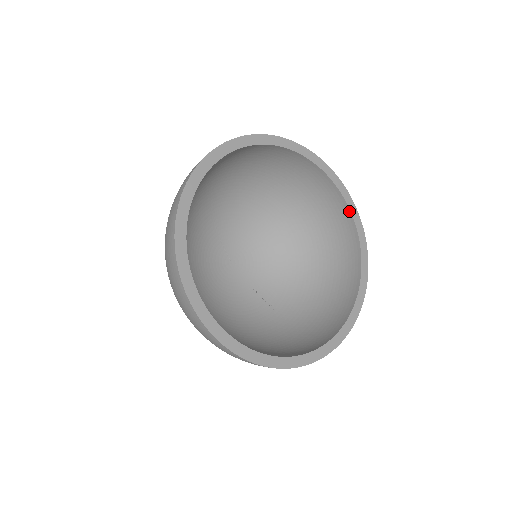
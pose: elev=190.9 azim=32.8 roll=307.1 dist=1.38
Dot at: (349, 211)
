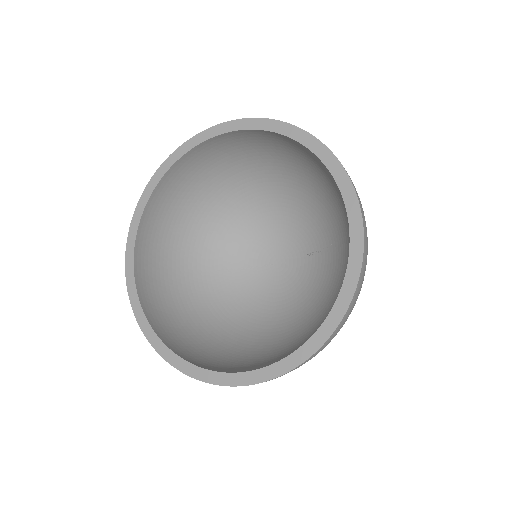
Dot at: (232, 133)
